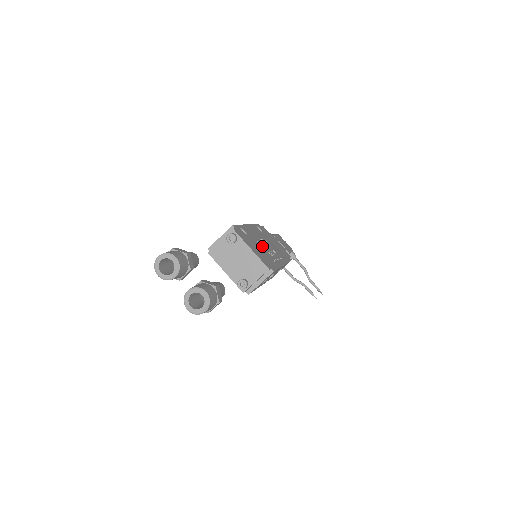
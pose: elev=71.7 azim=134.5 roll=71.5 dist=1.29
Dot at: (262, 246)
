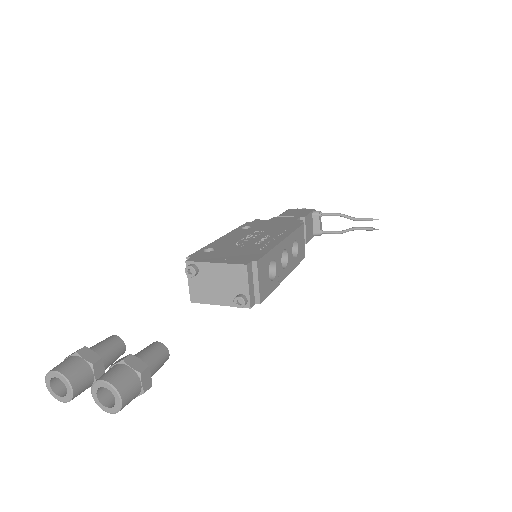
Dot at: (243, 245)
